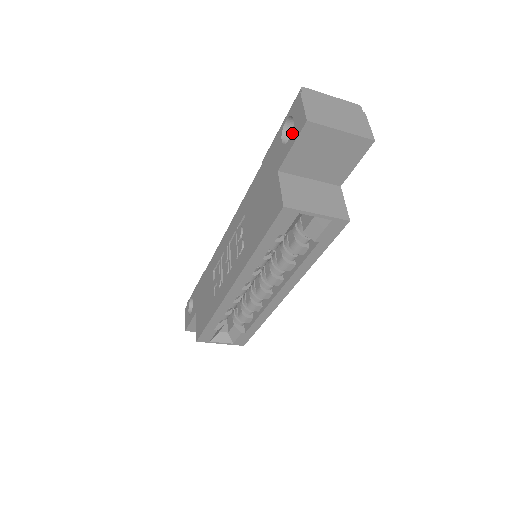
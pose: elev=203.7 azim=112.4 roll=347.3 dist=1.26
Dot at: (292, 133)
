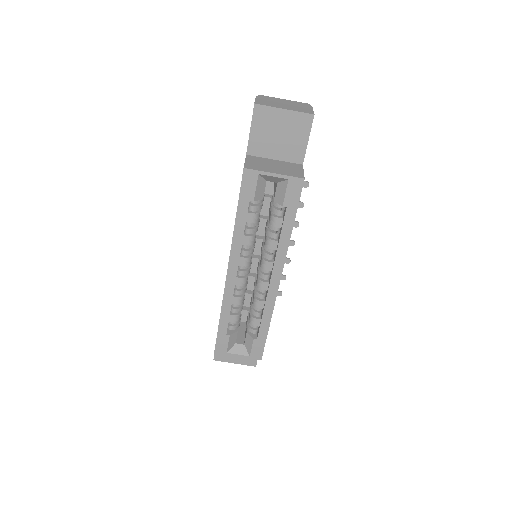
Dot at: occluded
